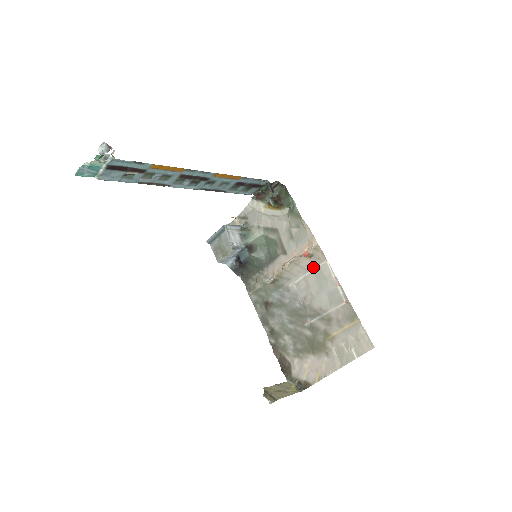
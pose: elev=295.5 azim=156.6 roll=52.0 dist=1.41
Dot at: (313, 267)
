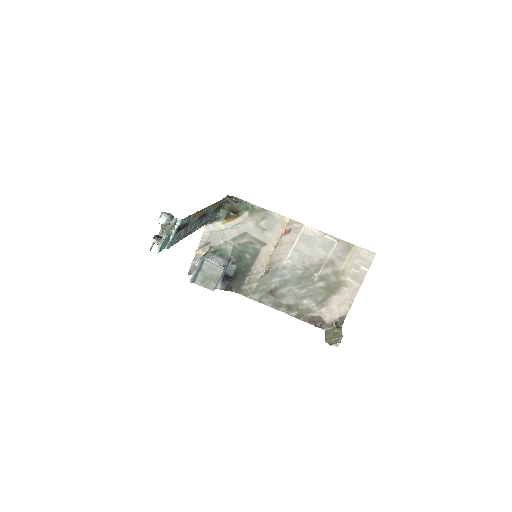
Dot at: (296, 237)
